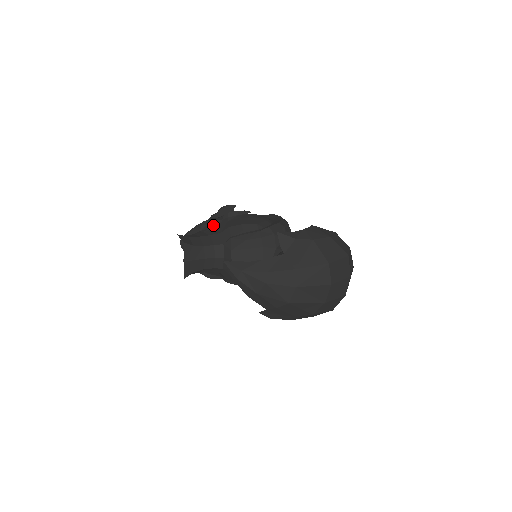
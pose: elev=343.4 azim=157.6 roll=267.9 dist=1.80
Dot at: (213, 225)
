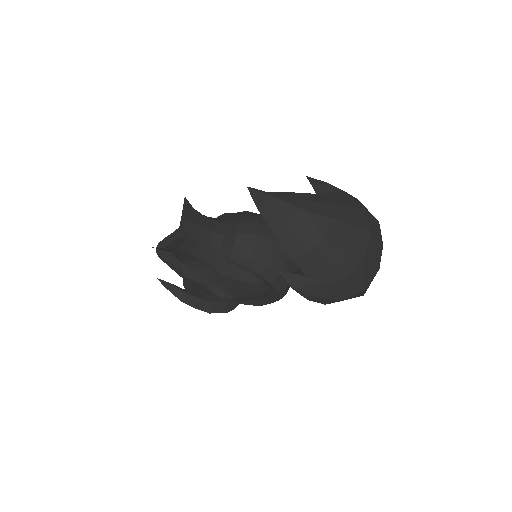
Dot at: occluded
